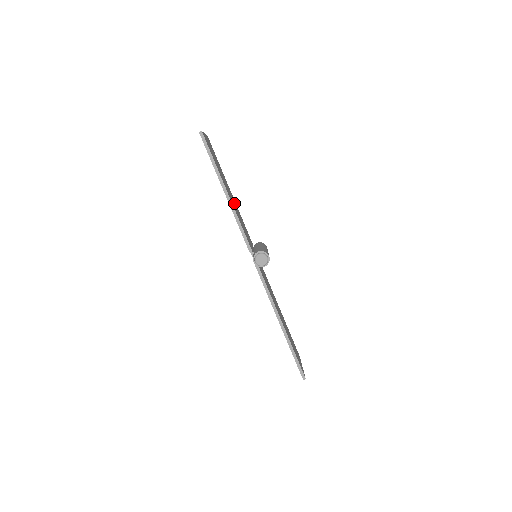
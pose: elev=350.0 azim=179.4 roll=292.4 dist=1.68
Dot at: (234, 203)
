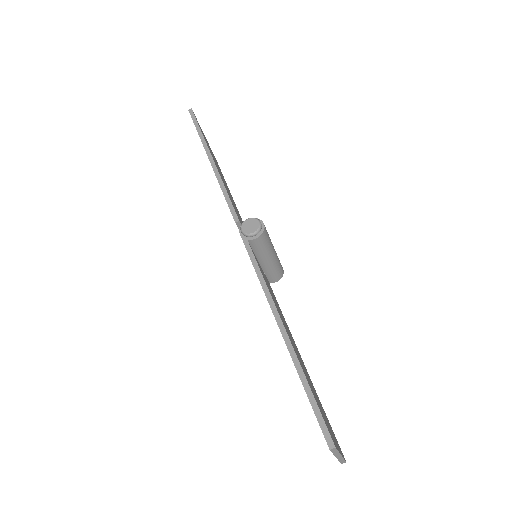
Dot at: occluded
